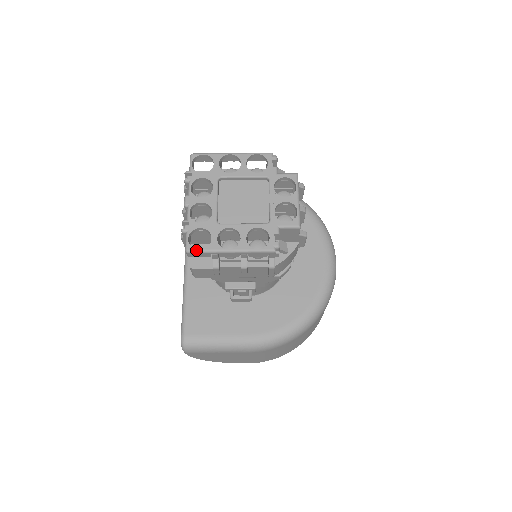
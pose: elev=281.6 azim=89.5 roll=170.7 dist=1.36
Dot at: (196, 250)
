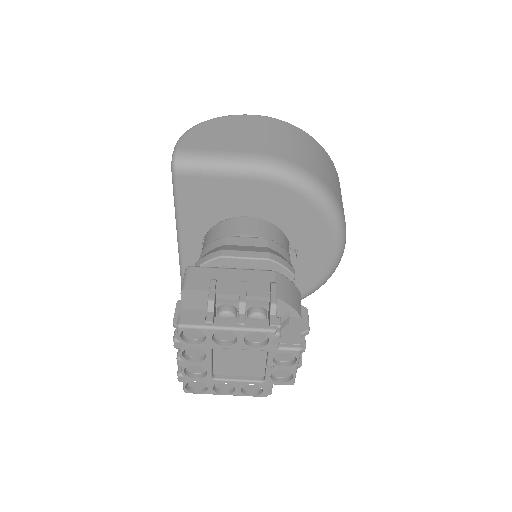
Dot at: (194, 393)
